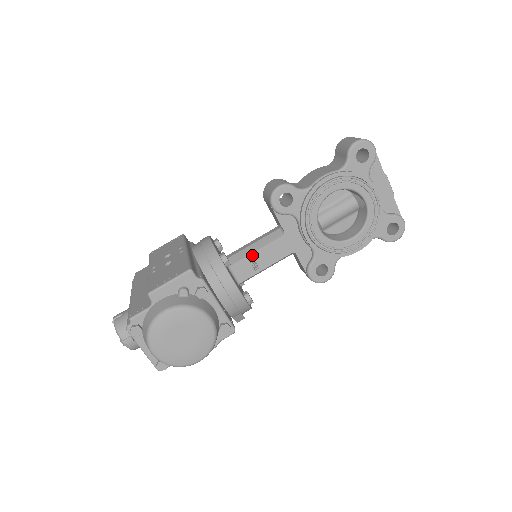
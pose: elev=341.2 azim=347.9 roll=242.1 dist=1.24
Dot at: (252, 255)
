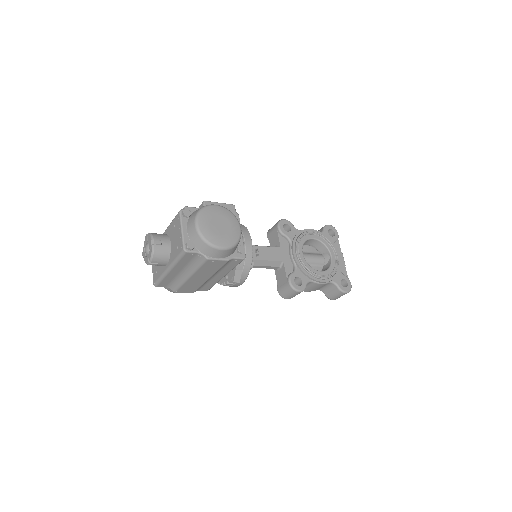
Dot at: (257, 247)
